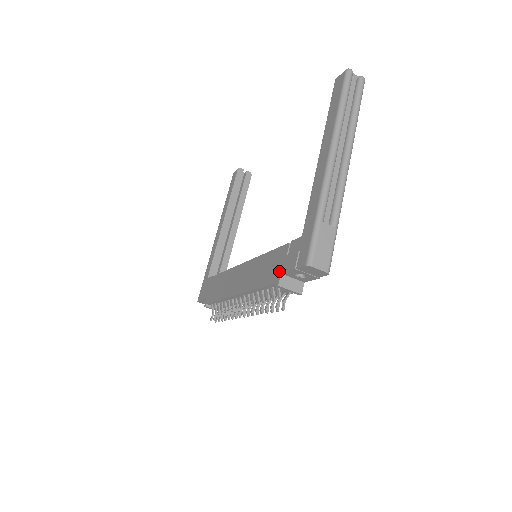
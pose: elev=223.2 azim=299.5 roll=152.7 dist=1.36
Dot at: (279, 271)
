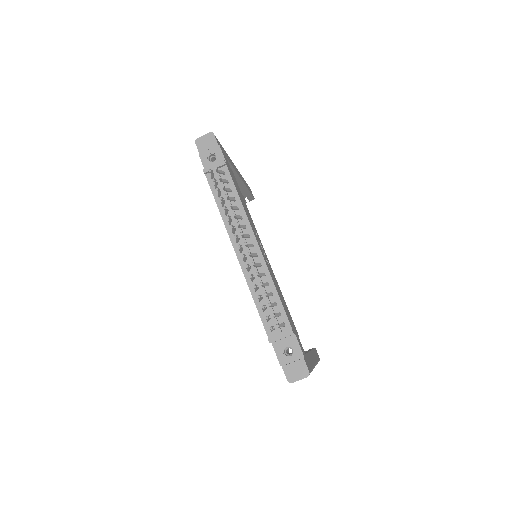
Dot at: occluded
